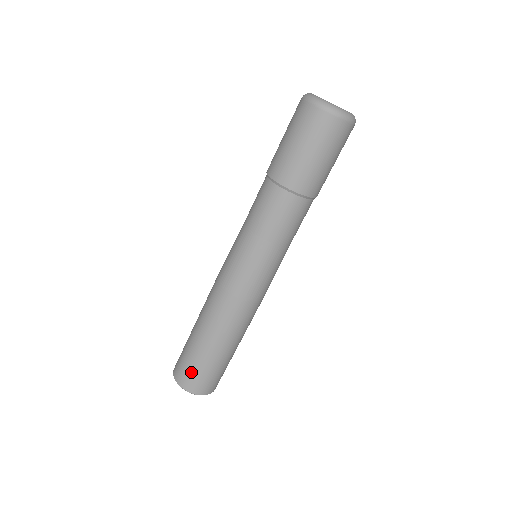
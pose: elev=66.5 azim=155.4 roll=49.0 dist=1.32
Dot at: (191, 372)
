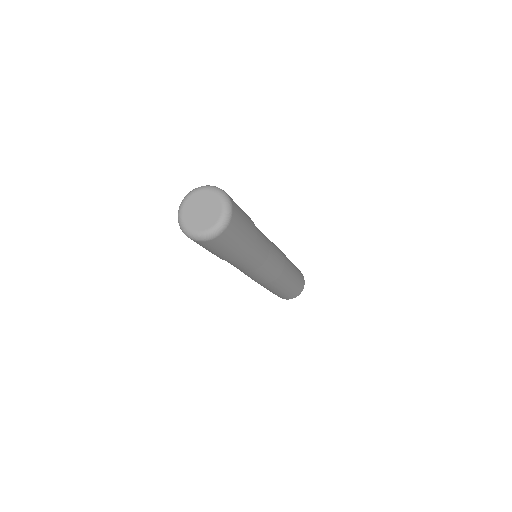
Dot at: occluded
